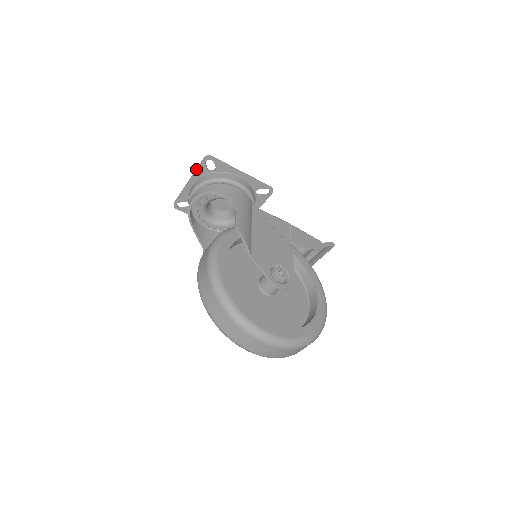
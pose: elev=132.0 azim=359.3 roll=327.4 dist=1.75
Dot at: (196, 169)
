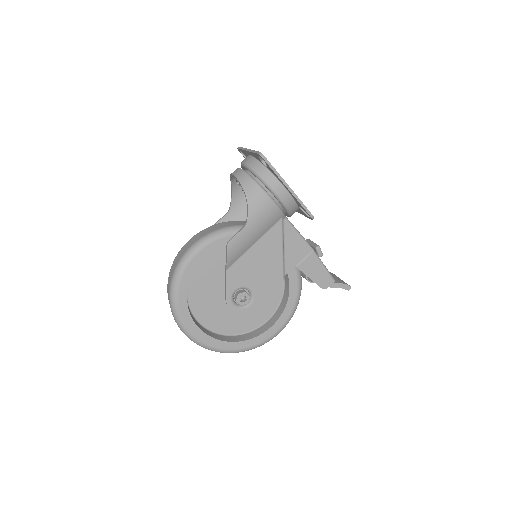
Dot at: (253, 151)
